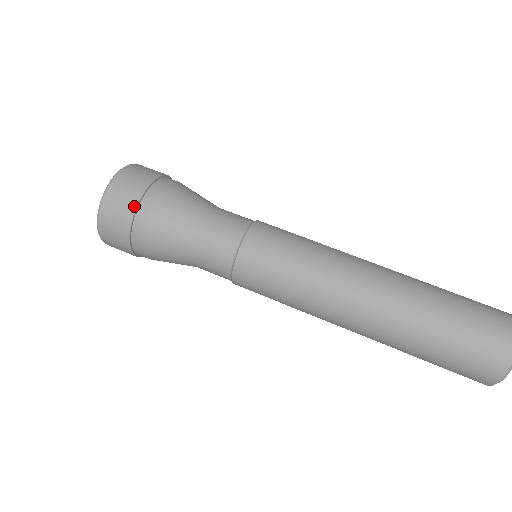
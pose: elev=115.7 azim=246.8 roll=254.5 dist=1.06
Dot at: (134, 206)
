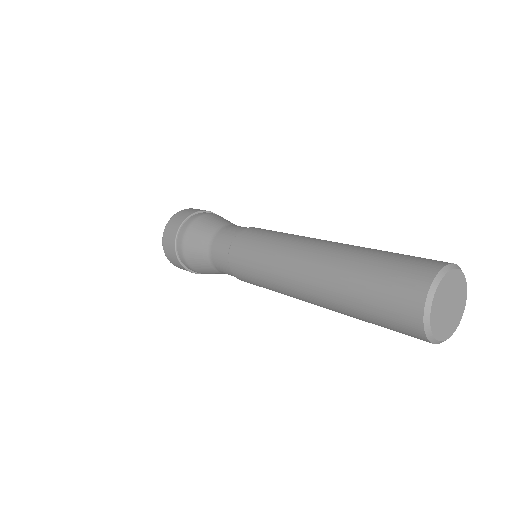
Dot at: (179, 226)
